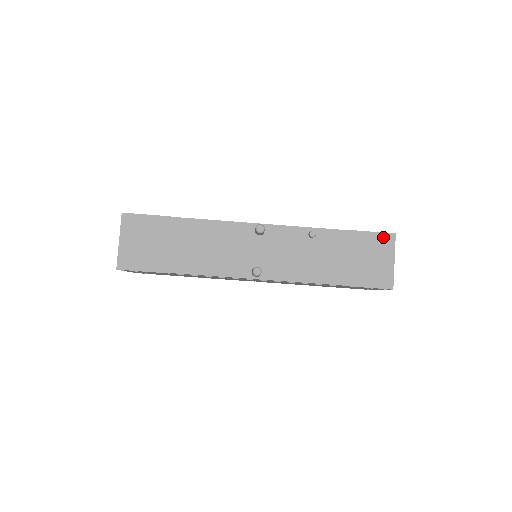
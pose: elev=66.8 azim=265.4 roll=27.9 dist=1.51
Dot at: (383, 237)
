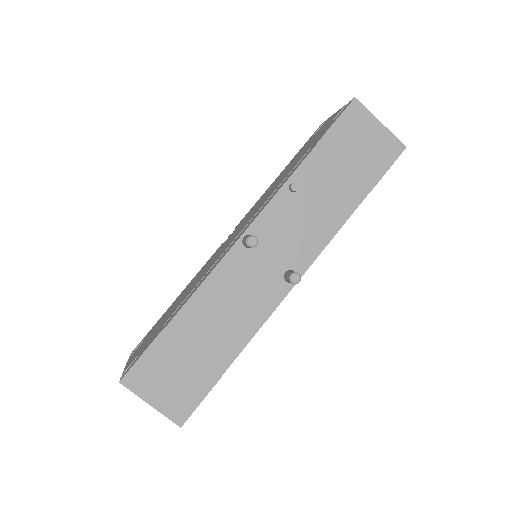
Dot at: (349, 114)
